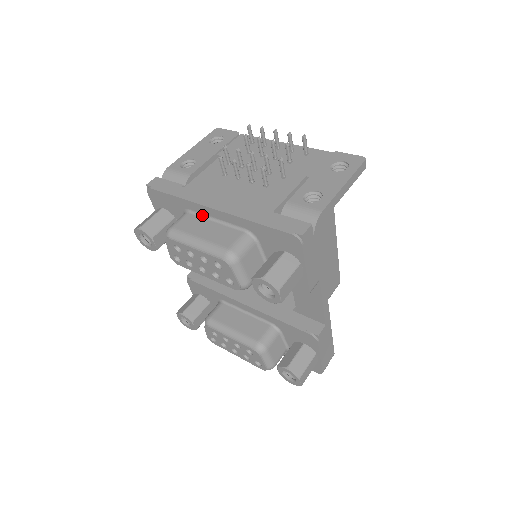
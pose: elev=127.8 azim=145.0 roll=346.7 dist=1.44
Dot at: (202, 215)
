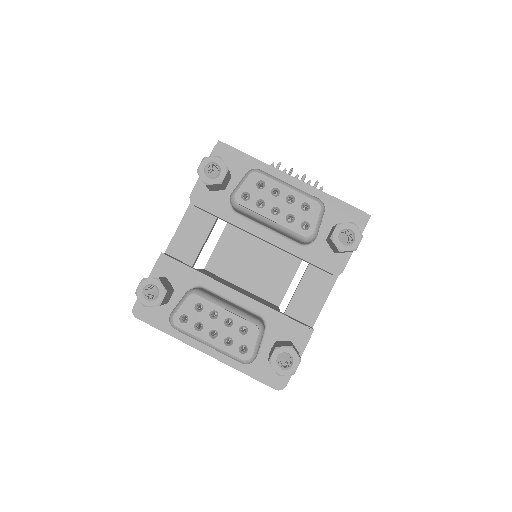
Dot at: occluded
